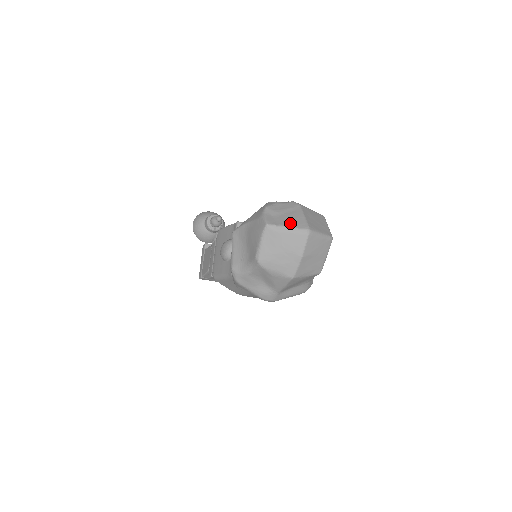
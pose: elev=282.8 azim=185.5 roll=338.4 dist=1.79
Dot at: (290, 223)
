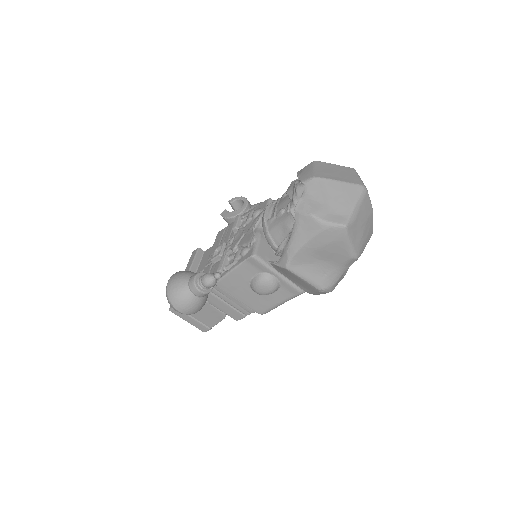
Dot at: (350, 201)
